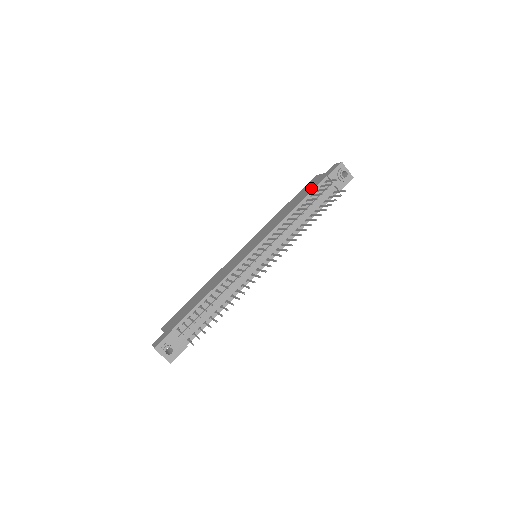
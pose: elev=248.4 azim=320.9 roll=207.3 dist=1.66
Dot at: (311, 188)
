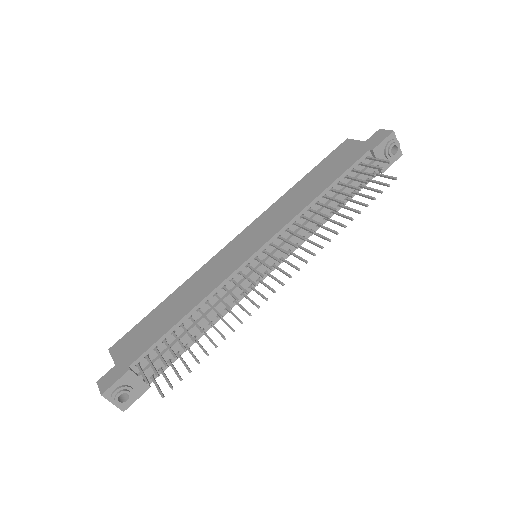
Dot at: (345, 163)
